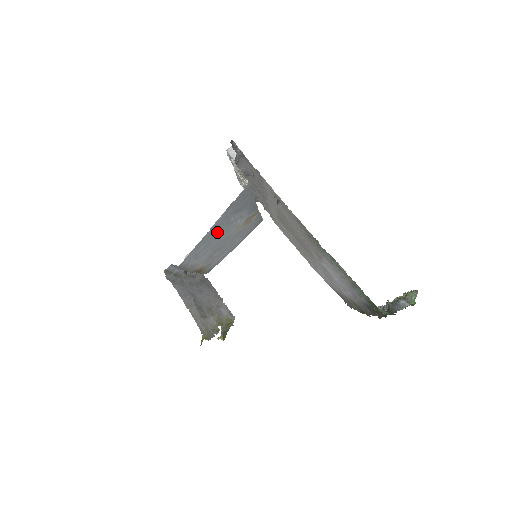
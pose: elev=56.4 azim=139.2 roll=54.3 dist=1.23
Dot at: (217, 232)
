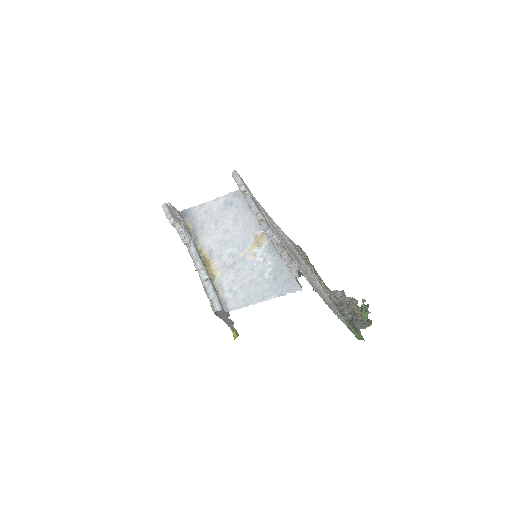
Dot at: (255, 286)
